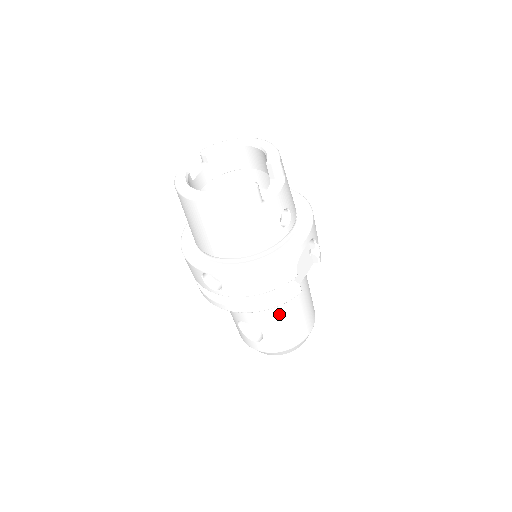
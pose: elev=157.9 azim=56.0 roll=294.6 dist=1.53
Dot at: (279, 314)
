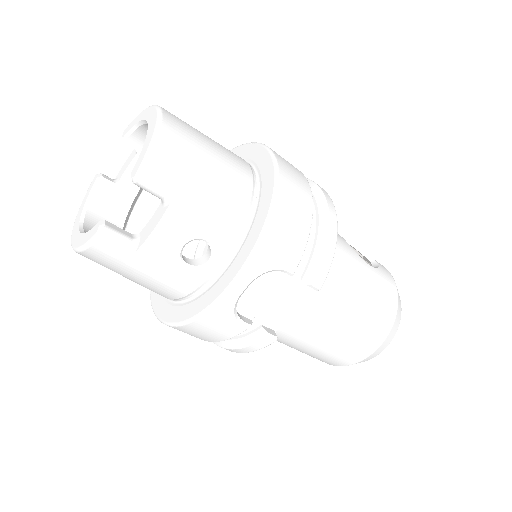
Dot at: (289, 340)
